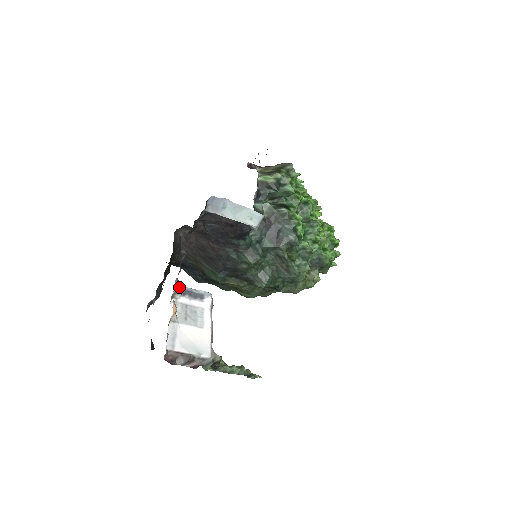
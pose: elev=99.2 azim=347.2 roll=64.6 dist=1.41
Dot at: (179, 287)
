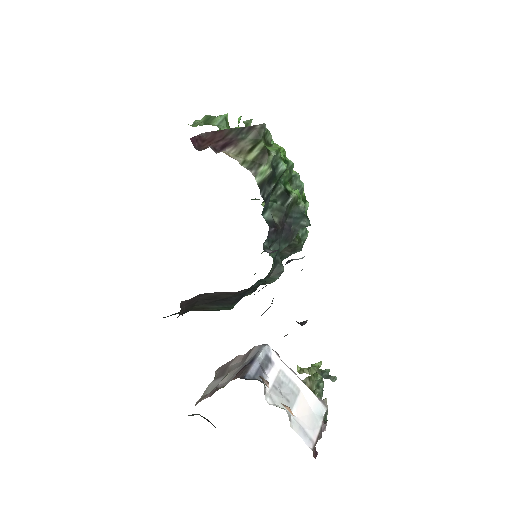
Dot at: (267, 382)
